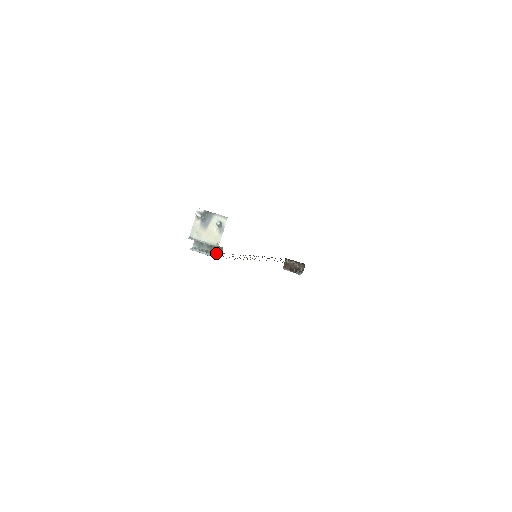
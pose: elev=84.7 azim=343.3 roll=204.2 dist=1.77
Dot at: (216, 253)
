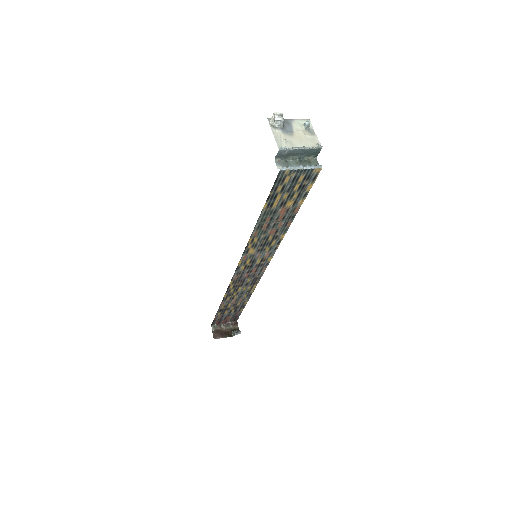
Dot at: (312, 166)
